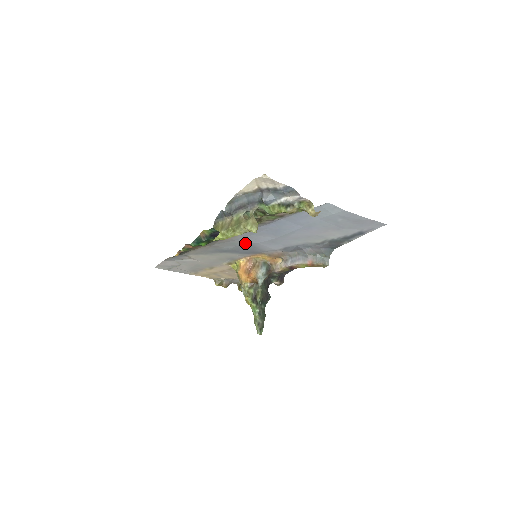
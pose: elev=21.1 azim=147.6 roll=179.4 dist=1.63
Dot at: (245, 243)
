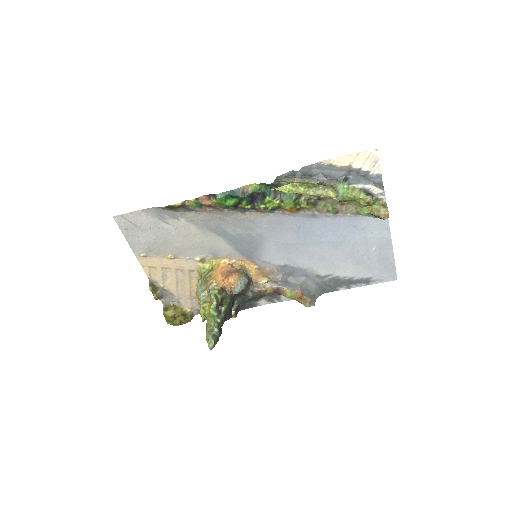
Dot at: (259, 233)
